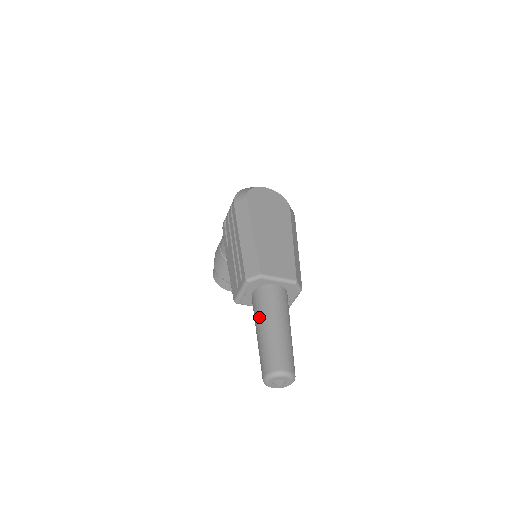
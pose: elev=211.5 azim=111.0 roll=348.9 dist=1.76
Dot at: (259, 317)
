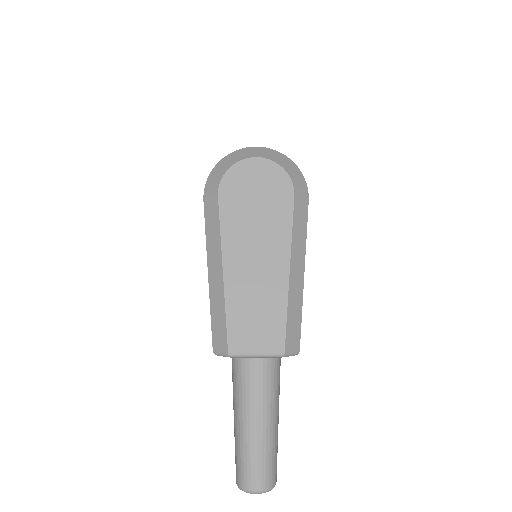
Dot at: (234, 401)
